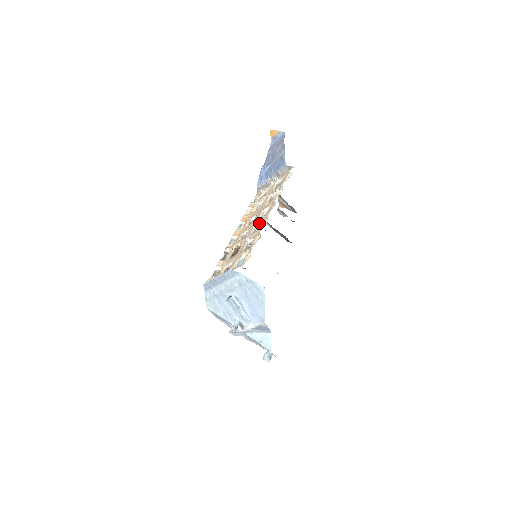
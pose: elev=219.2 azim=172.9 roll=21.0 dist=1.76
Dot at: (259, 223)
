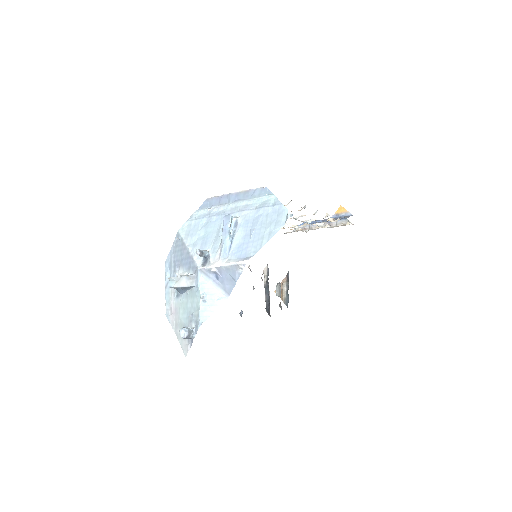
Dot at: occluded
